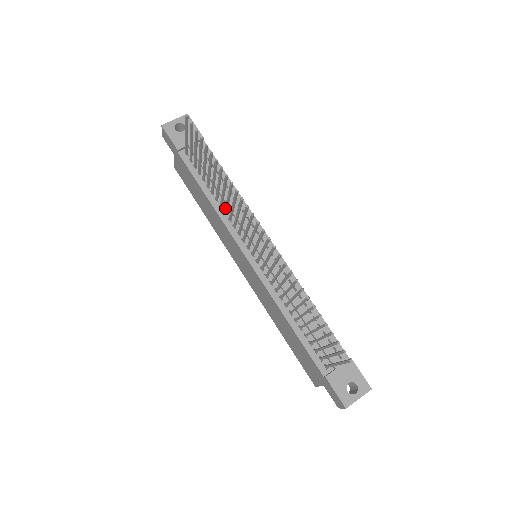
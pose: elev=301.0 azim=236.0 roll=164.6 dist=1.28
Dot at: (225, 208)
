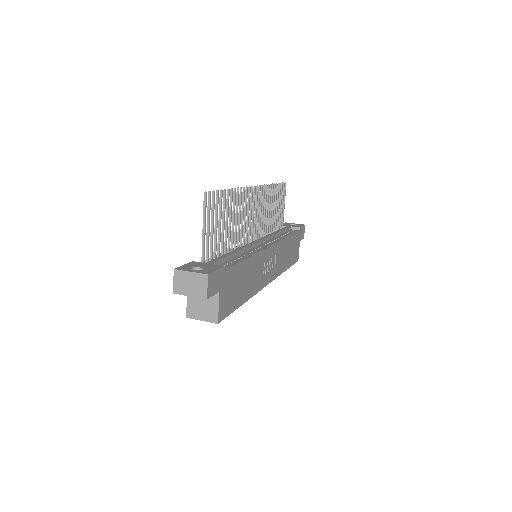
Dot at: (265, 227)
